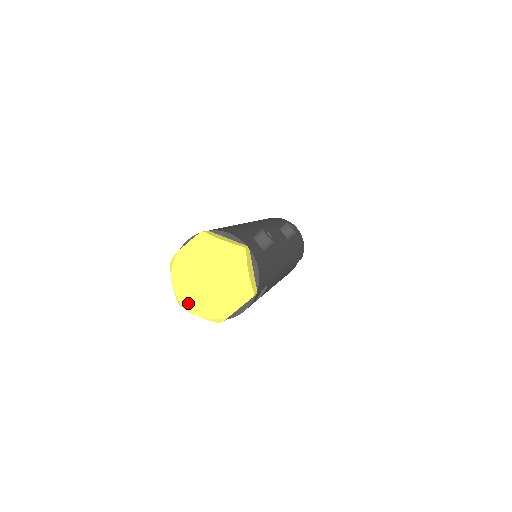
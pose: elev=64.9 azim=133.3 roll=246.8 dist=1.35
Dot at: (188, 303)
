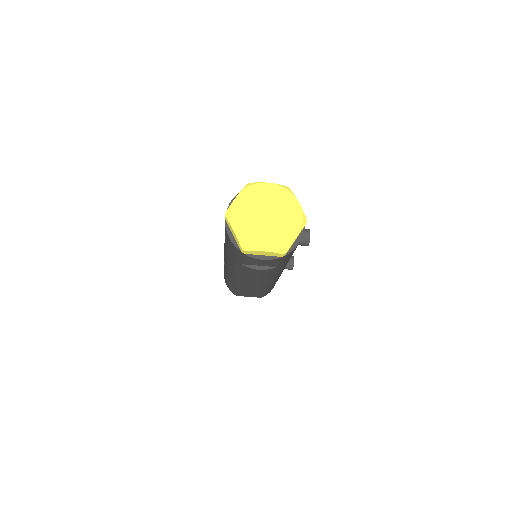
Dot at: (236, 217)
